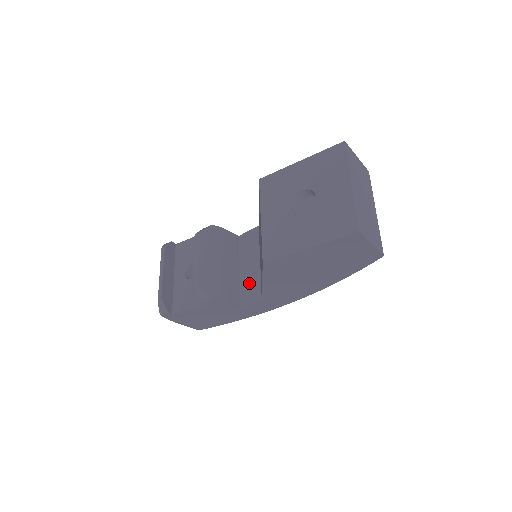
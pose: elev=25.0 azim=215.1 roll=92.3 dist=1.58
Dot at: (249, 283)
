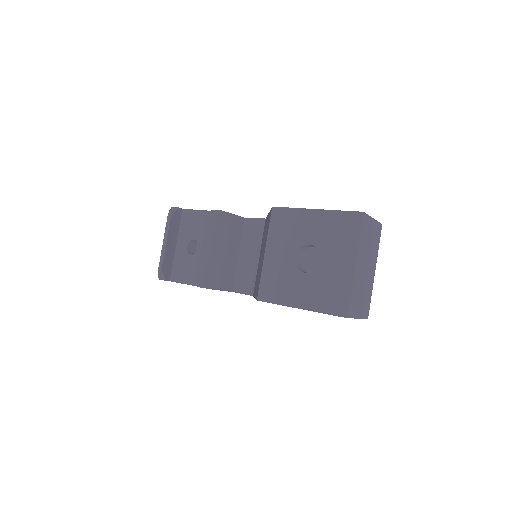
Dot at: (245, 273)
